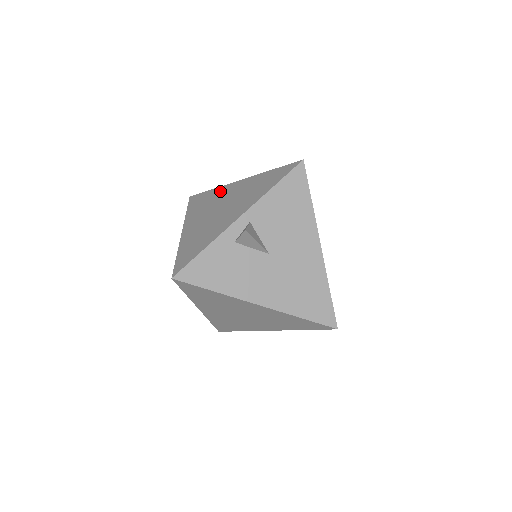
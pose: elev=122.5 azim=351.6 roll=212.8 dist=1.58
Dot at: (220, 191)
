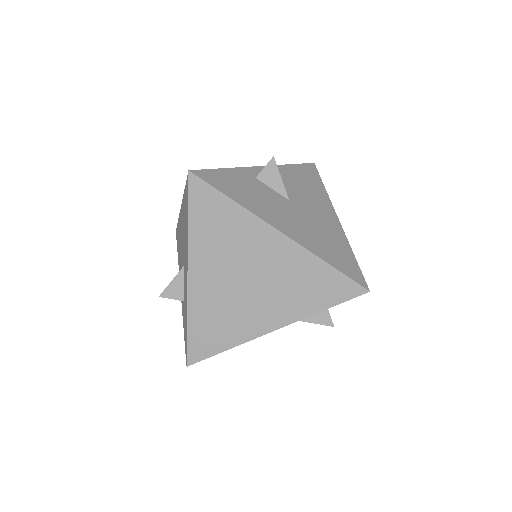
Dot at: occluded
